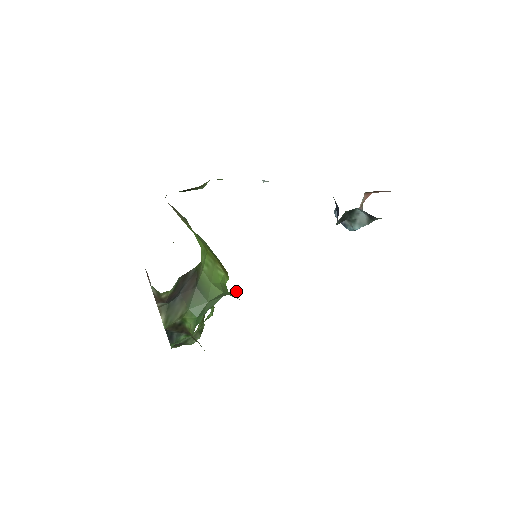
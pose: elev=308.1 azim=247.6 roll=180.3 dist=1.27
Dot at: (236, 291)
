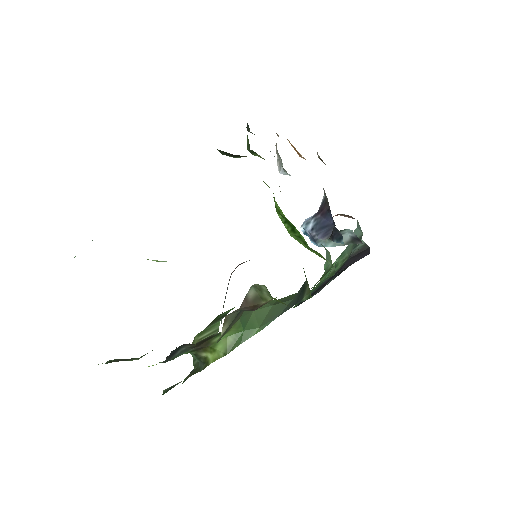
Dot at: occluded
